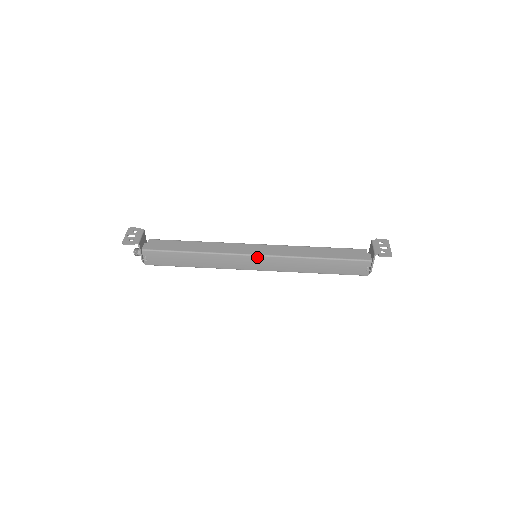
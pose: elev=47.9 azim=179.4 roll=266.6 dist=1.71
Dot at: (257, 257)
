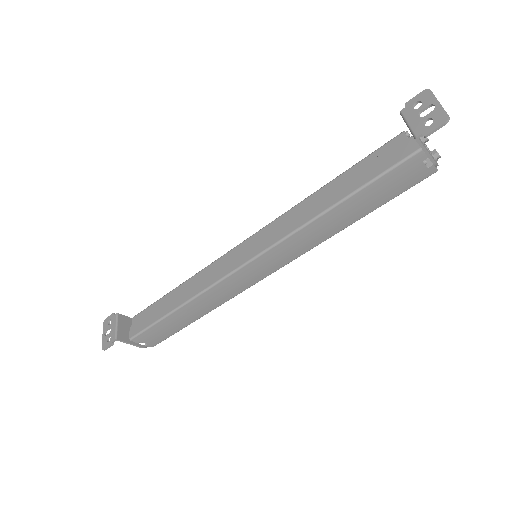
Dot at: (251, 263)
